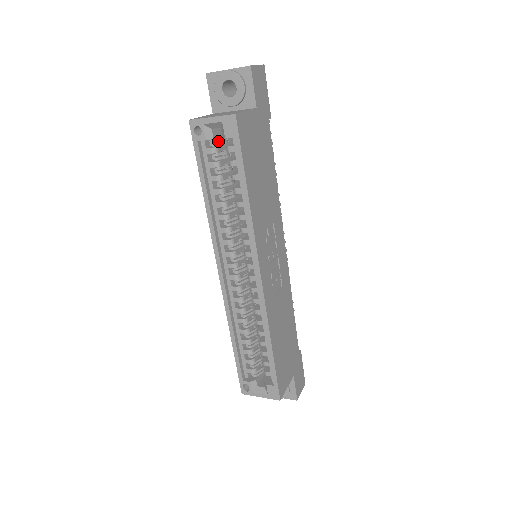
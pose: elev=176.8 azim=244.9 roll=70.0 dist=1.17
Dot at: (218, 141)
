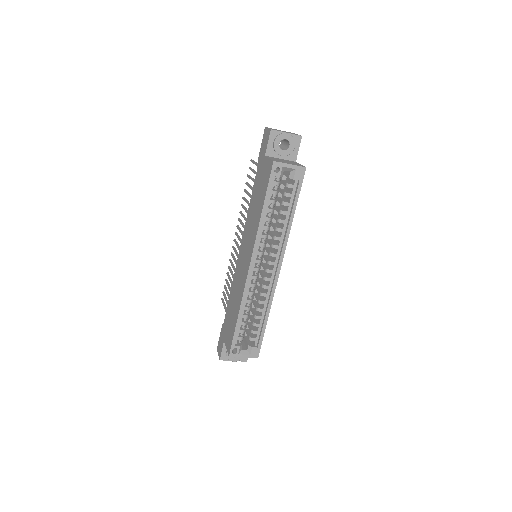
Dot at: occluded
